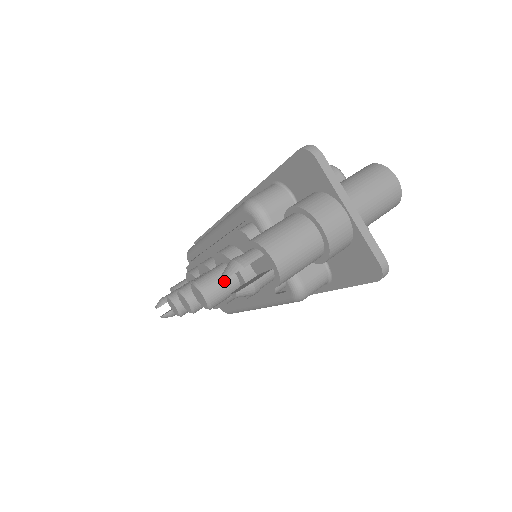
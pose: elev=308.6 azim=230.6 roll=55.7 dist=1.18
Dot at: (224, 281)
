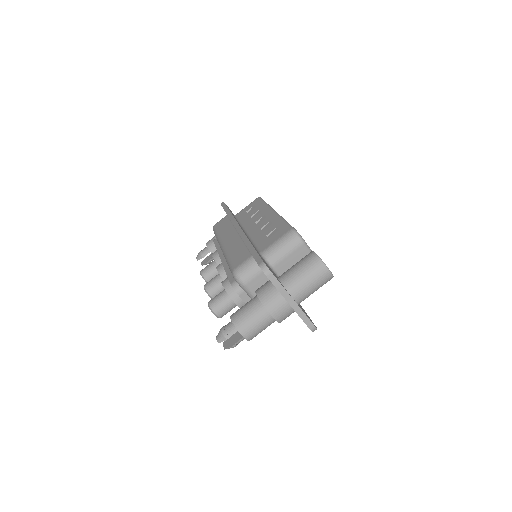
Dot at: (227, 305)
